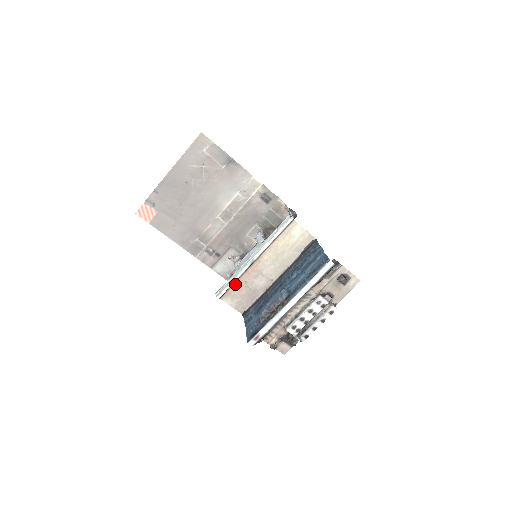
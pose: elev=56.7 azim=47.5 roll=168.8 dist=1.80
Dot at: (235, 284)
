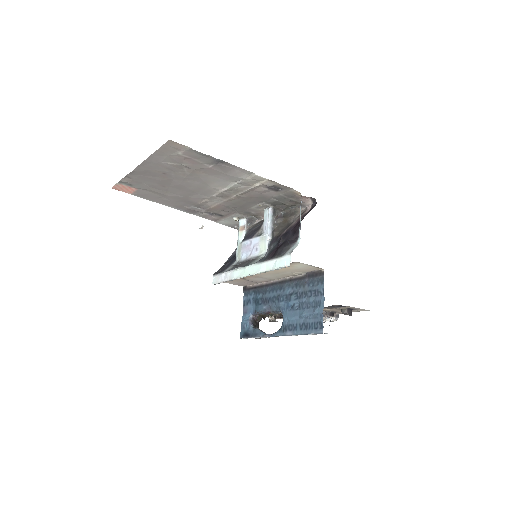
Dot at: occluded
